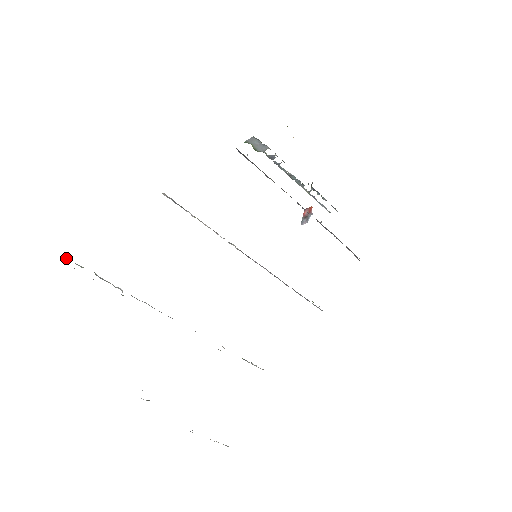
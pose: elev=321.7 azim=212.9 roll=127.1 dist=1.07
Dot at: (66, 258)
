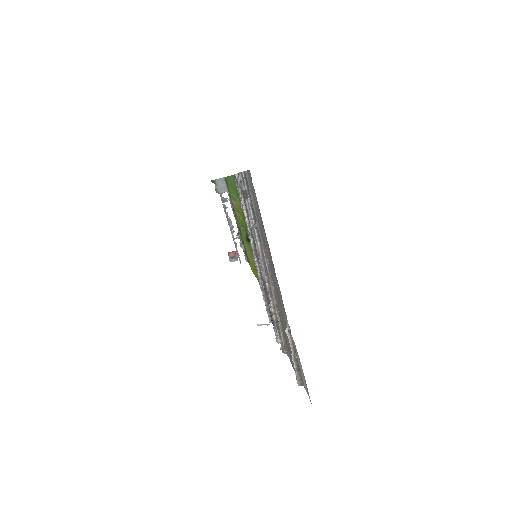
Dot at: (241, 175)
